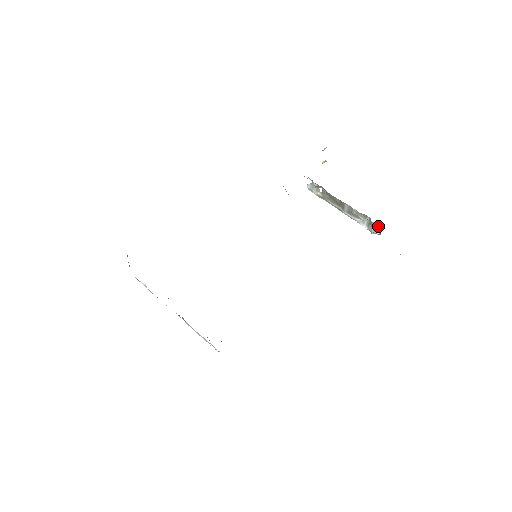
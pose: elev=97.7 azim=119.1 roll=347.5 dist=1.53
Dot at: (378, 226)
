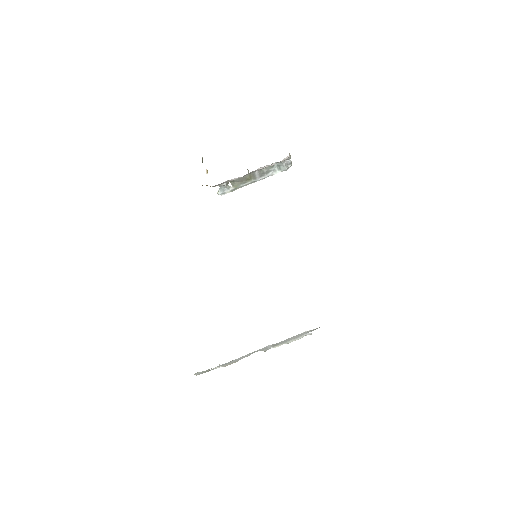
Dot at: (287, 159)
